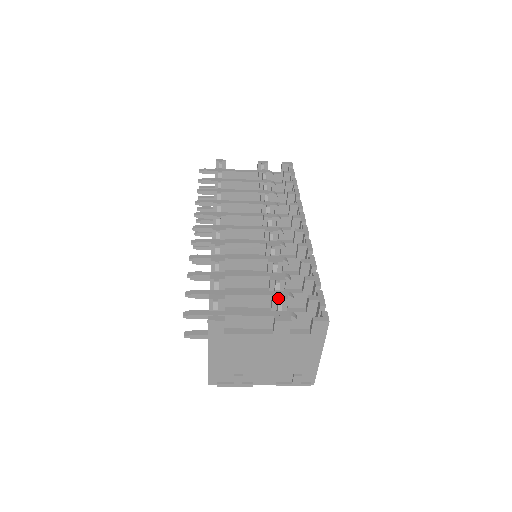
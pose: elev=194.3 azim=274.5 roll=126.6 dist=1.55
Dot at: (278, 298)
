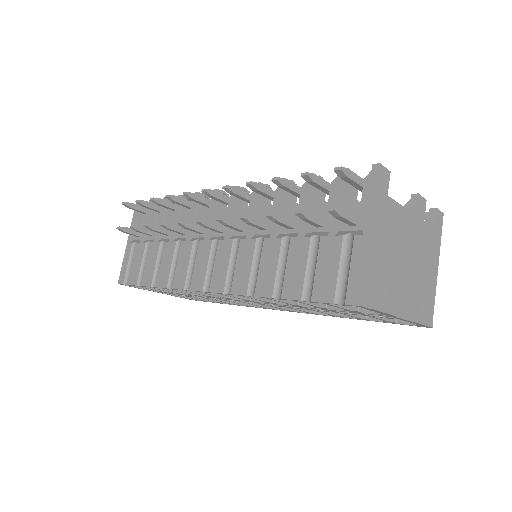
Dot at: occluded
